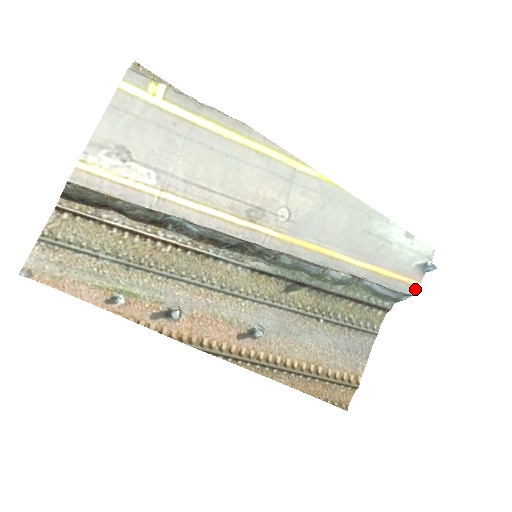
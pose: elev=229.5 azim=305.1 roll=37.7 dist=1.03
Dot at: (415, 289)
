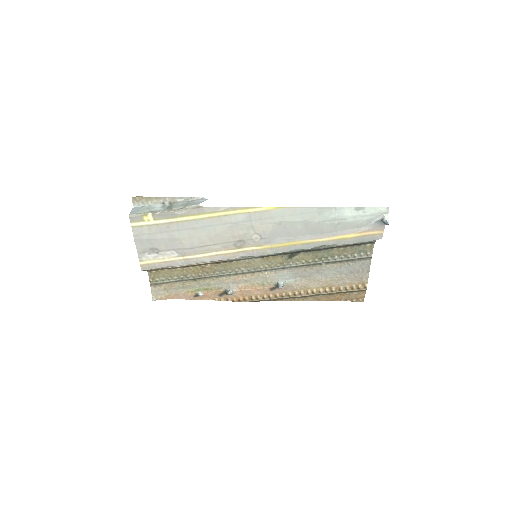
Dot at: (381, 235)
